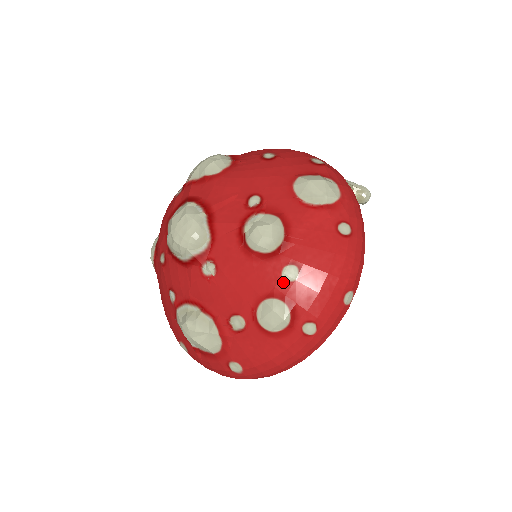
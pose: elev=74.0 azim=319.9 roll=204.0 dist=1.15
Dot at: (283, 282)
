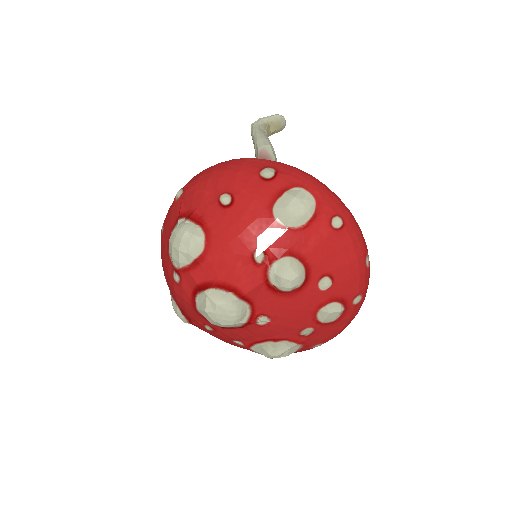
Dot at: (324, 292)
